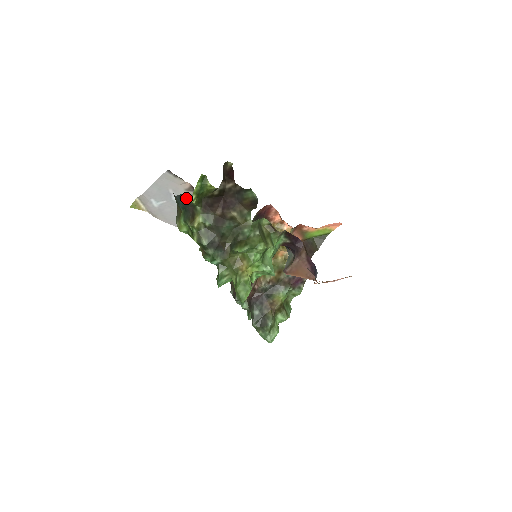
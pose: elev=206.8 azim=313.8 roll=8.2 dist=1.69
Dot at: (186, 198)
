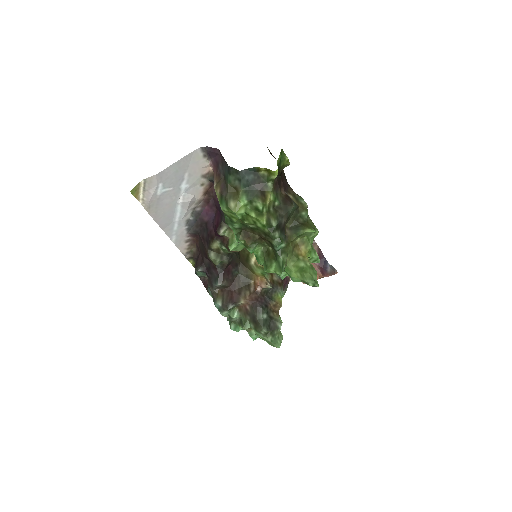
Dot at: (256, 173)
